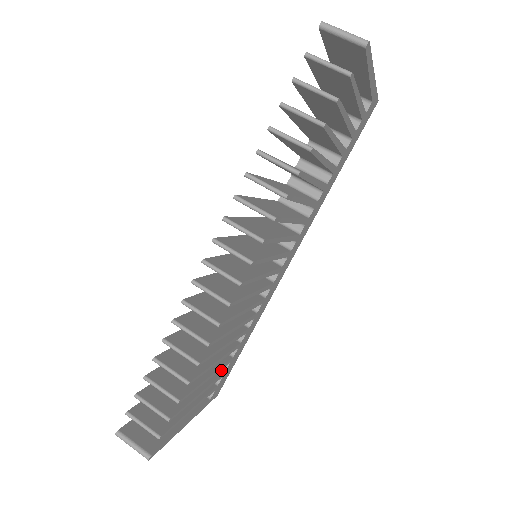
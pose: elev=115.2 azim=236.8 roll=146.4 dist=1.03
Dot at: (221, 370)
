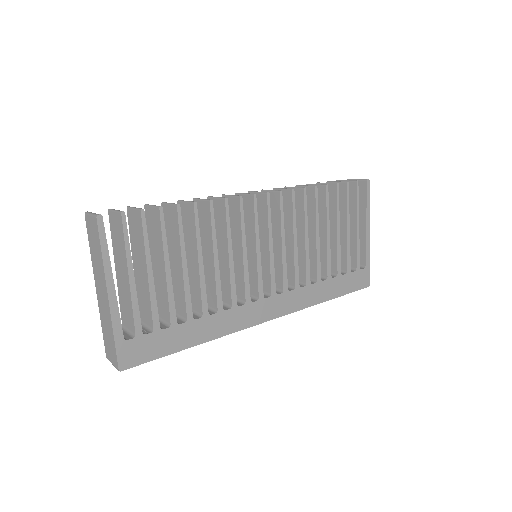
Dot at: (158, 324)
